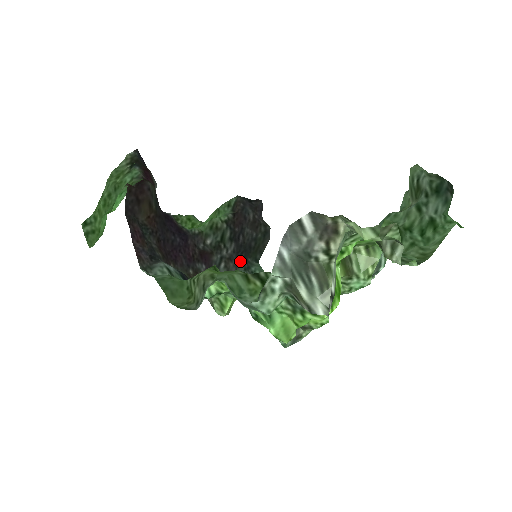
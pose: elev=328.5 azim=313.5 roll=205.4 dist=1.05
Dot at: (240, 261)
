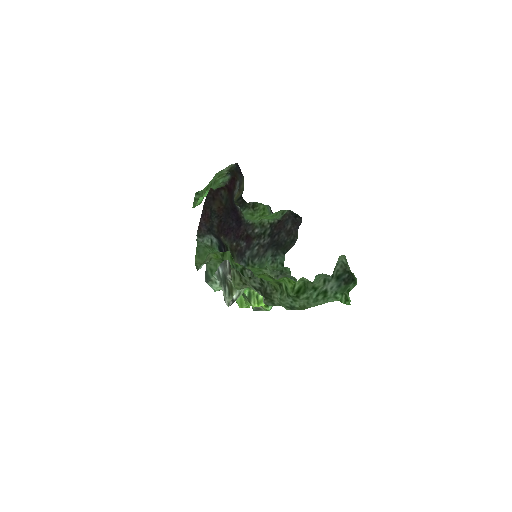
Dot at: (270, 250)
